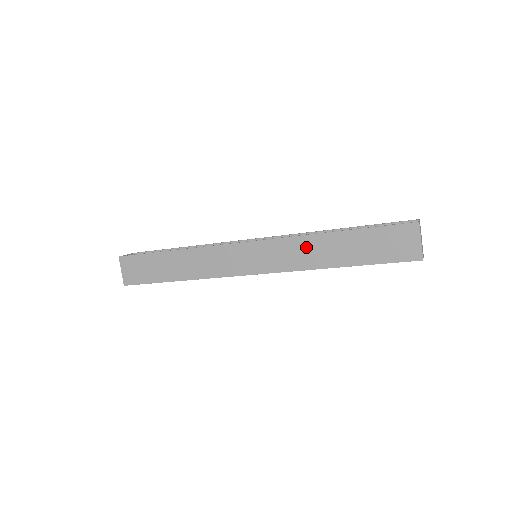
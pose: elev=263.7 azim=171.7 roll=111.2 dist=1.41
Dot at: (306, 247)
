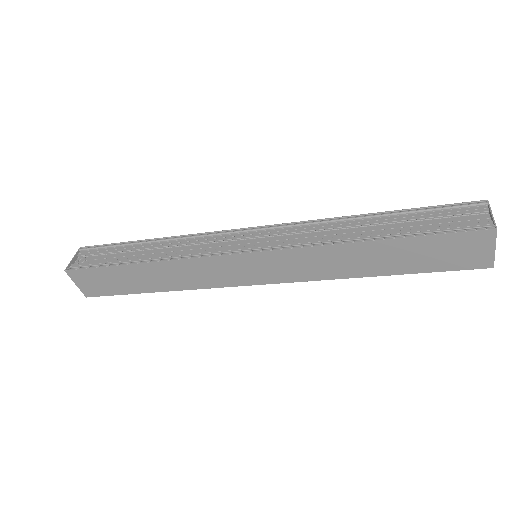
Dot at: (330, 257)
